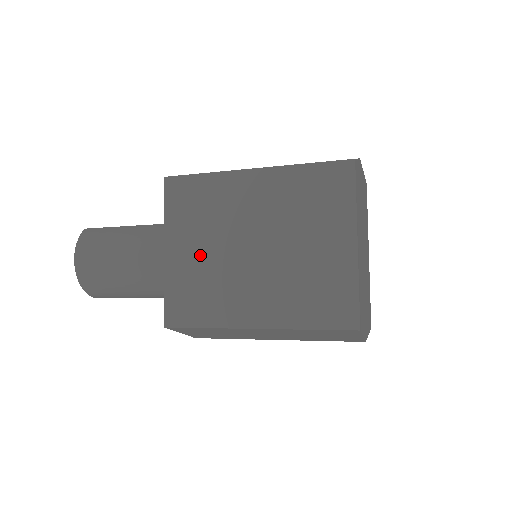
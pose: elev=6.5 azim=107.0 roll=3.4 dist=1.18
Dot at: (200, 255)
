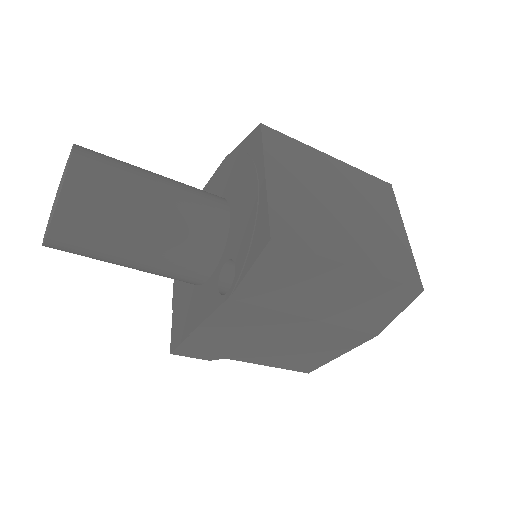
Dot at: (300, 192)
